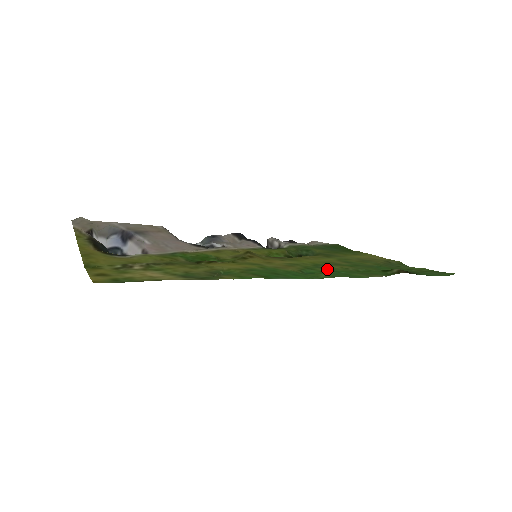
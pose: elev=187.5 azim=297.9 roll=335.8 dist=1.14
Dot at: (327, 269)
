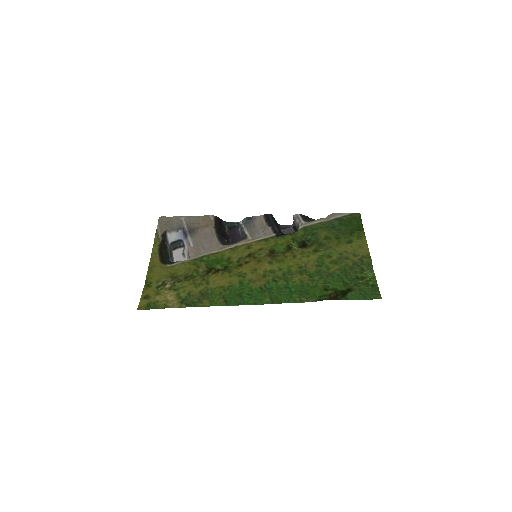
Dot at: (286, 283)
